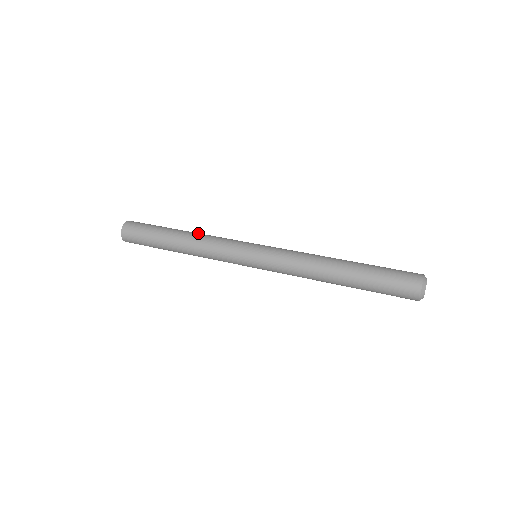
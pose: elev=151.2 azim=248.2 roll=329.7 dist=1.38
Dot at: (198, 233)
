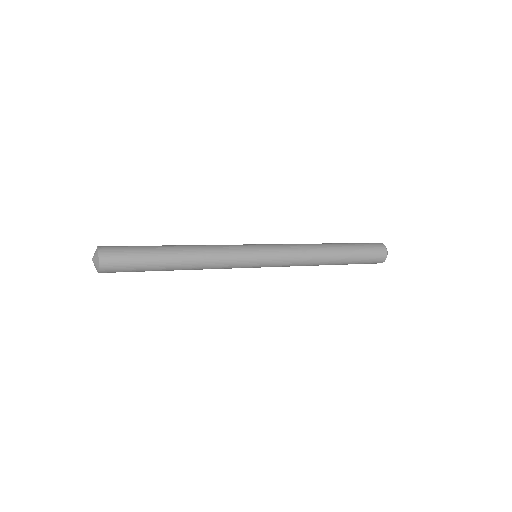
Dot at: occluded
